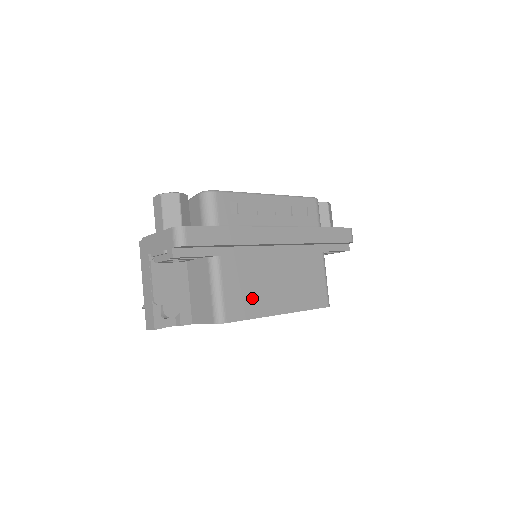
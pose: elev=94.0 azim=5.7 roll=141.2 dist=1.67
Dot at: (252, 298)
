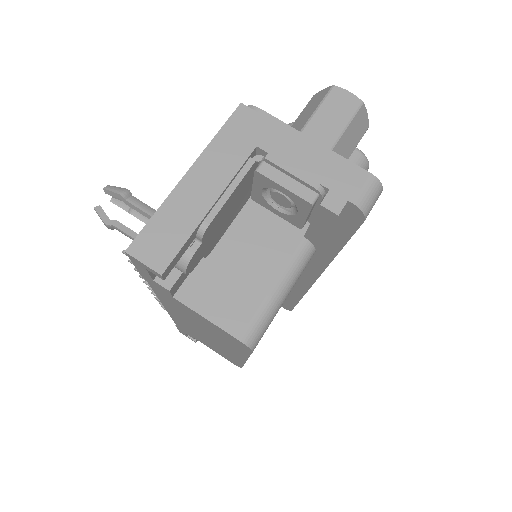
Dot at: occluded
